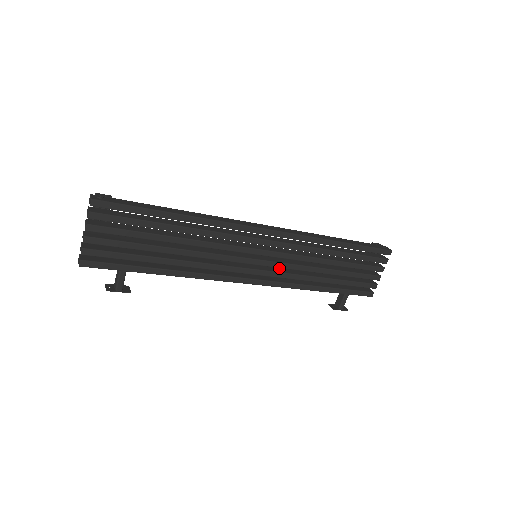
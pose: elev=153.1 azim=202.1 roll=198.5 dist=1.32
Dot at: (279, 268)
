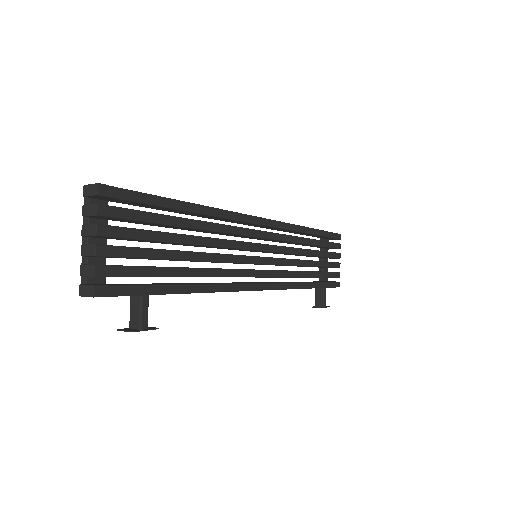
Dot at: occluded
